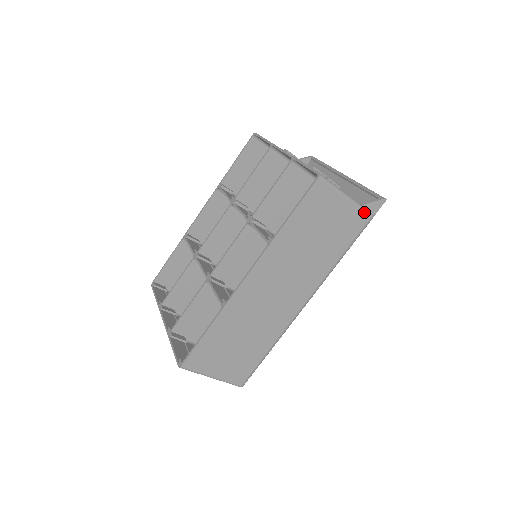
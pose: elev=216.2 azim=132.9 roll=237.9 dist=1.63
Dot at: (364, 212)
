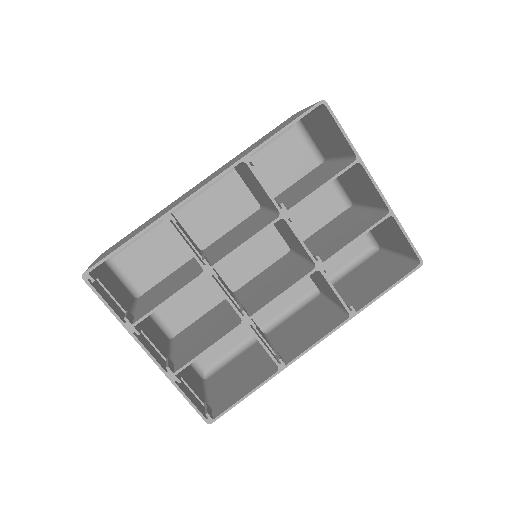
Dot at: occluded
